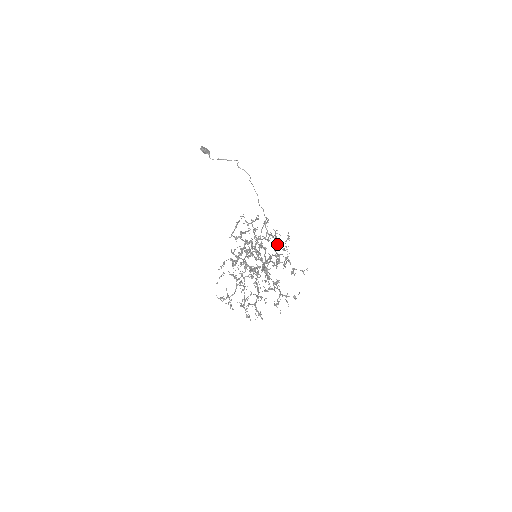
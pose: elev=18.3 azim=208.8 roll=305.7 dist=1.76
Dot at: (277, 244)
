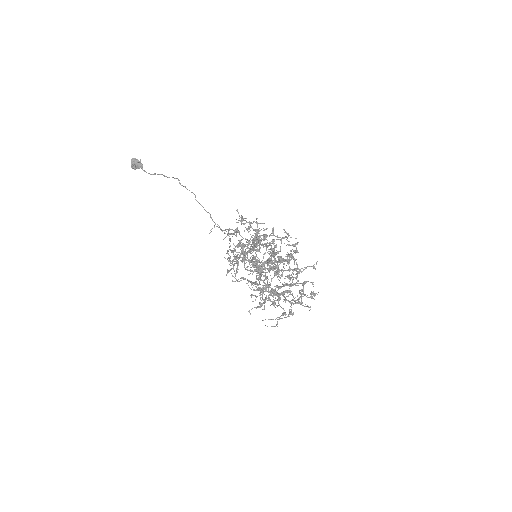
Dot at: (283, 237)
